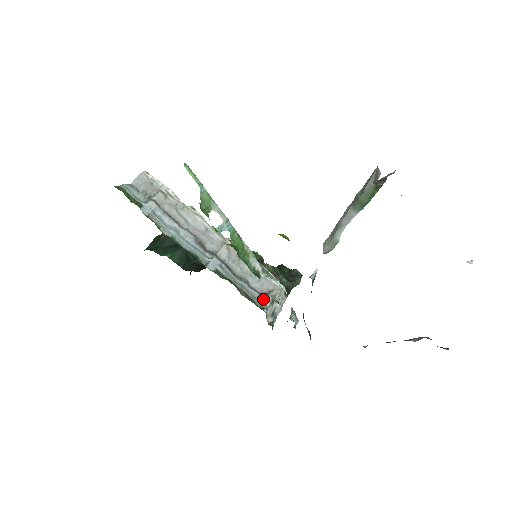
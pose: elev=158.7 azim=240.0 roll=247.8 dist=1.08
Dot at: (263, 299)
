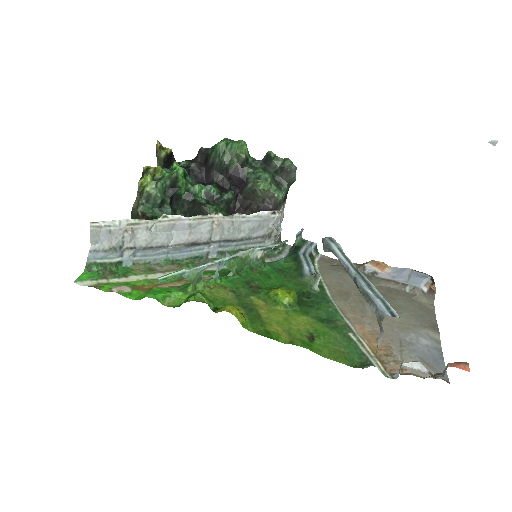
Dot at: (267, 239)
